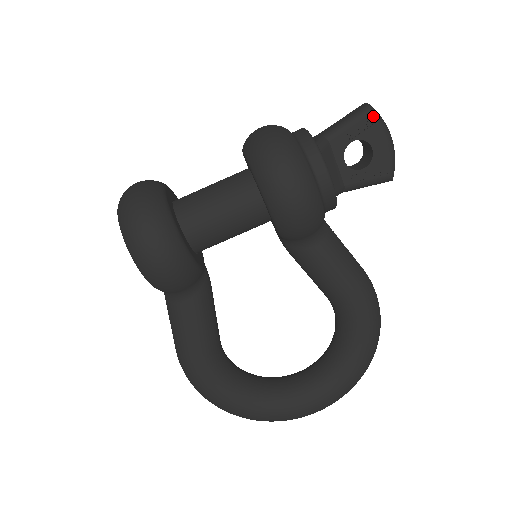
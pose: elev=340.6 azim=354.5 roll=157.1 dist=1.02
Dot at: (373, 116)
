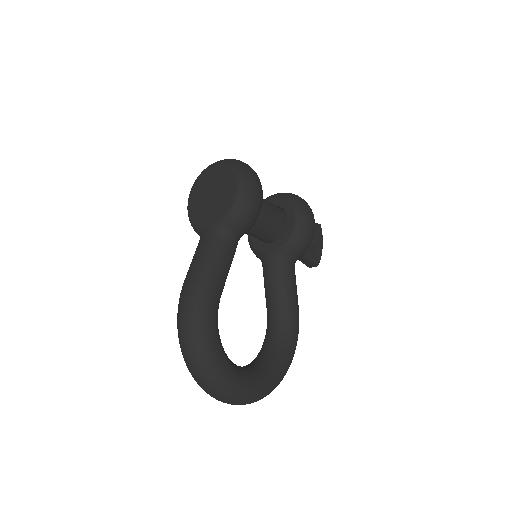
Dot at: (321, 229)
